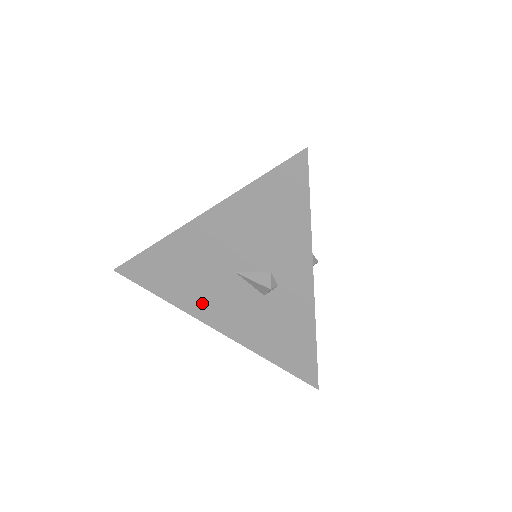
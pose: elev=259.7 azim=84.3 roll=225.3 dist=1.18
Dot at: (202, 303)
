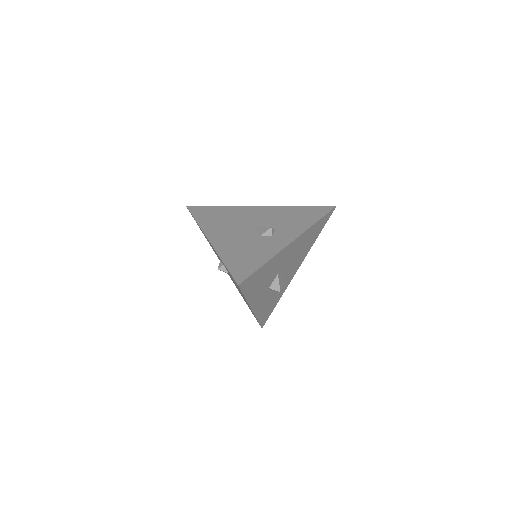
Dot at: (218, 229)
